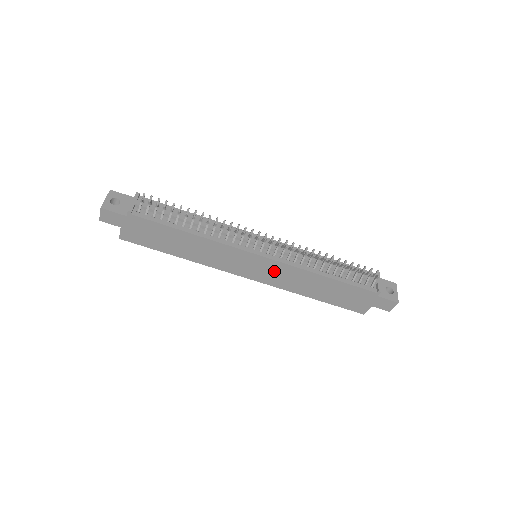
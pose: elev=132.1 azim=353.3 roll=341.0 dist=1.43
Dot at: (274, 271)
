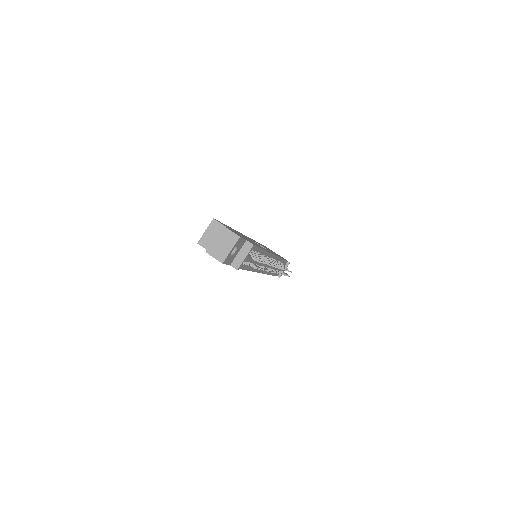
Dot at: occluded
